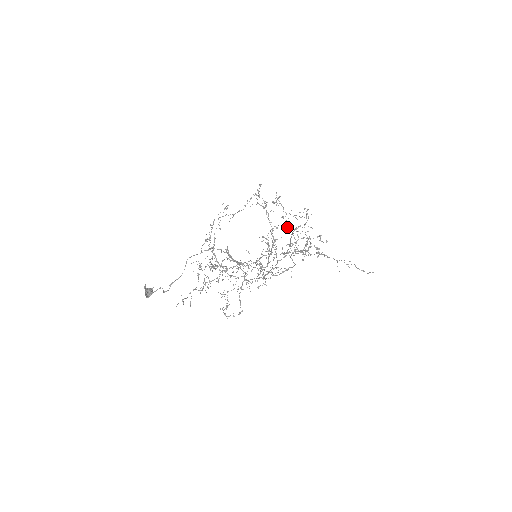
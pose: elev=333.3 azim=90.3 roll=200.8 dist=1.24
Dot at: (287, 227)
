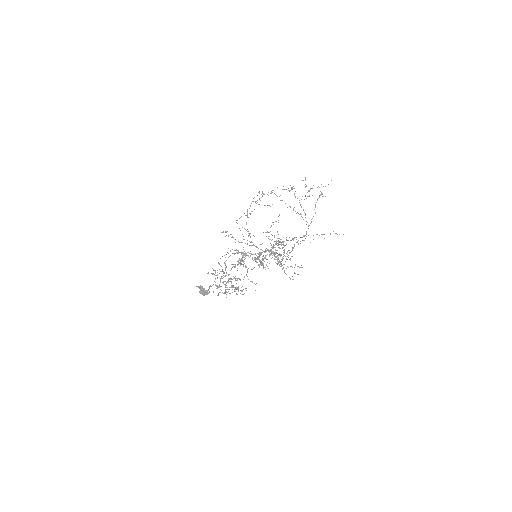
Dot at: (212, 273)
